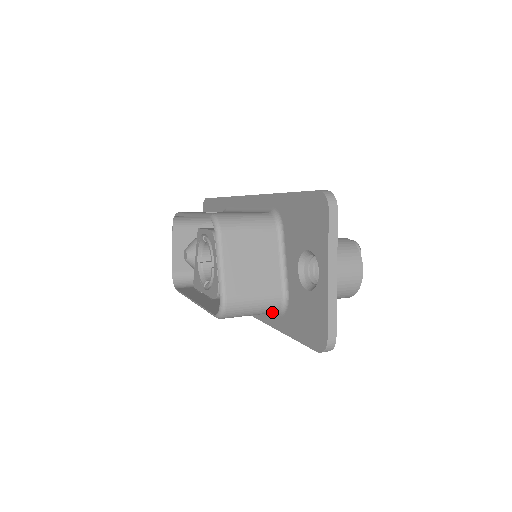
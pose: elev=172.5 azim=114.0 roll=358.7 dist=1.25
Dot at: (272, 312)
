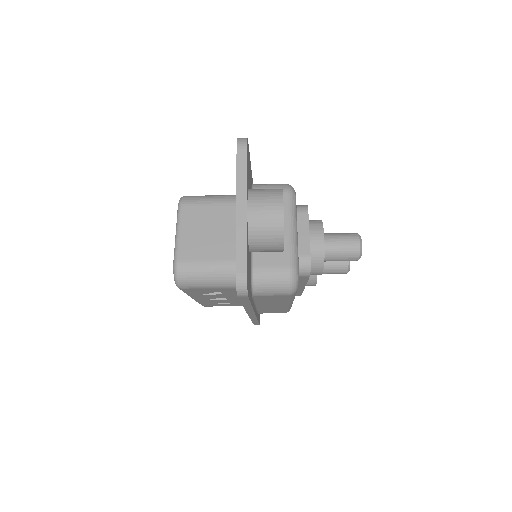
Dot at: (233, 284)
